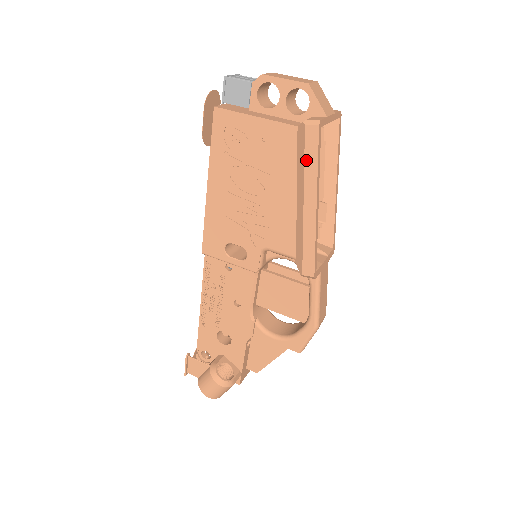
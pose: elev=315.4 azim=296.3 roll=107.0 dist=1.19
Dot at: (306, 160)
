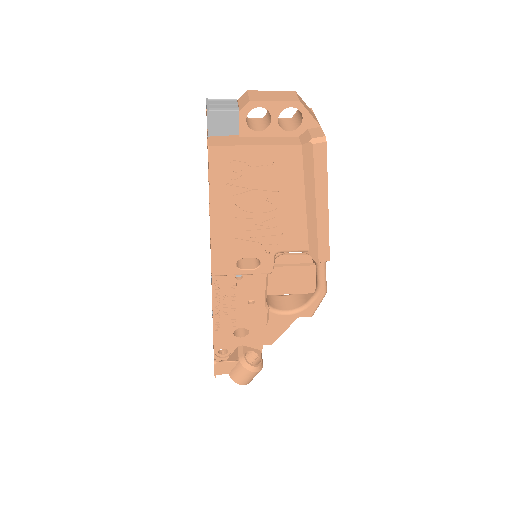
Dot at: (316, 173)
